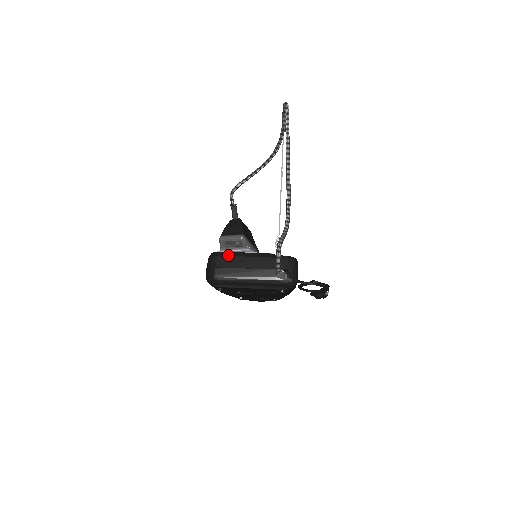
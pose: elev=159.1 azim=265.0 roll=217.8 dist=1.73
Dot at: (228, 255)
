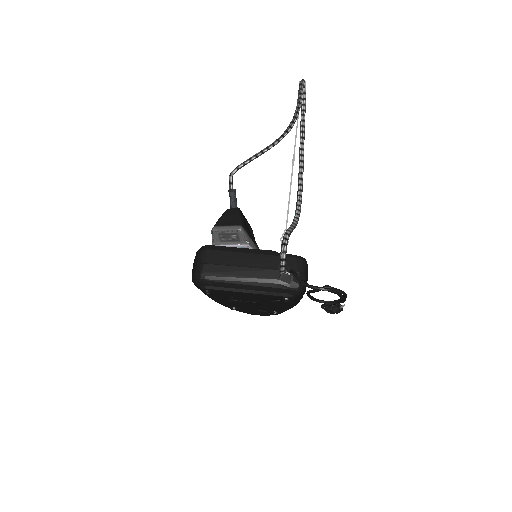
Dot at: (221, 249)
